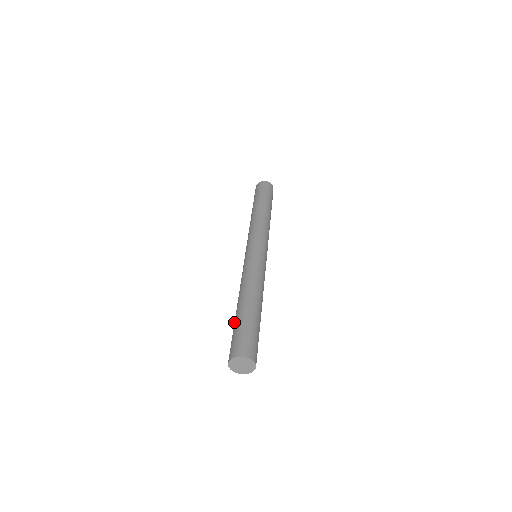
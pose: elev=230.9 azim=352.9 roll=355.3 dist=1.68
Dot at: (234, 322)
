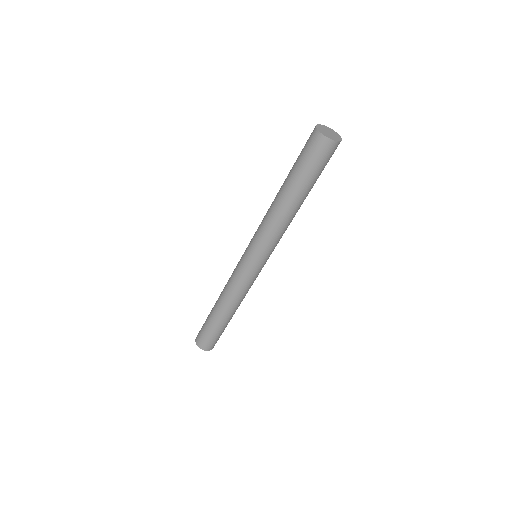
Dot at: occluded
